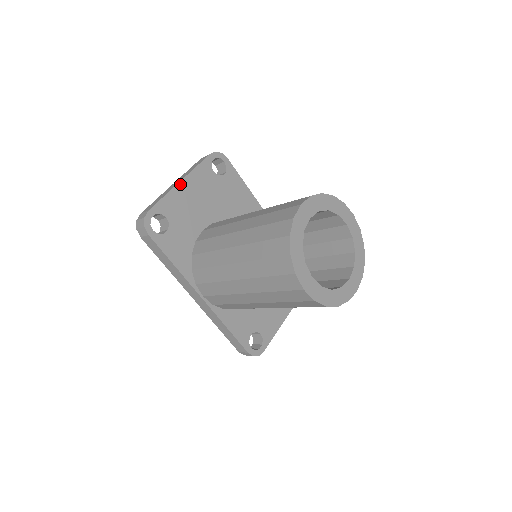
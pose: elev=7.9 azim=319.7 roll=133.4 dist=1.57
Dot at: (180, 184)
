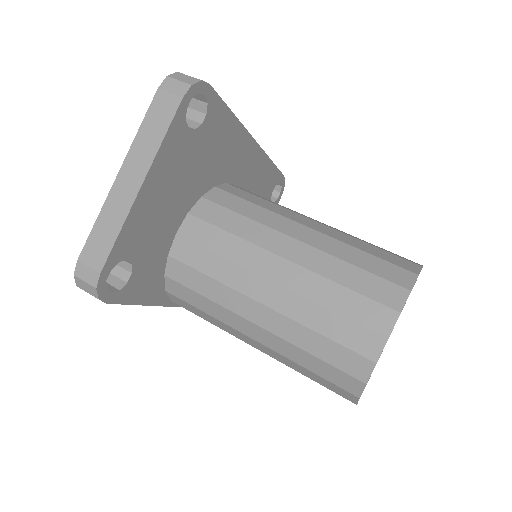
Dot at: (140, 193)
